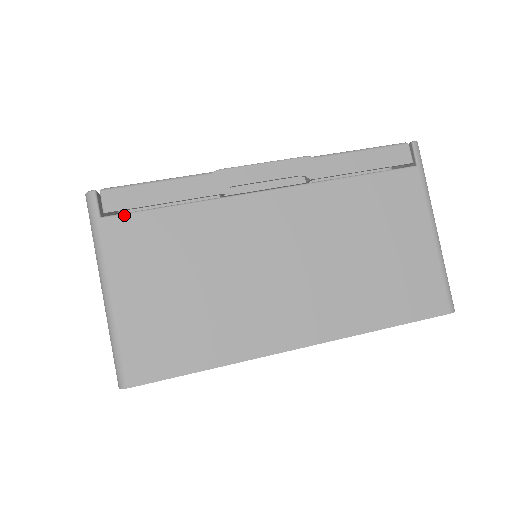
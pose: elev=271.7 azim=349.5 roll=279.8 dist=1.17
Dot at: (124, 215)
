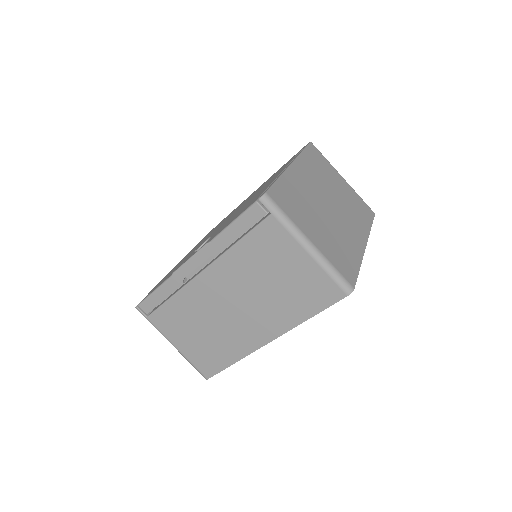
Dot at: (154, 312)
